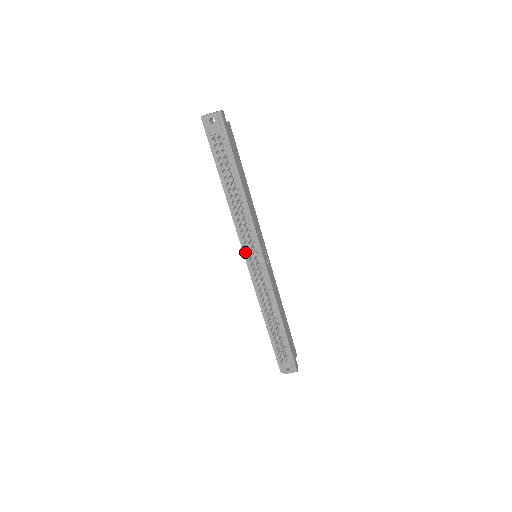
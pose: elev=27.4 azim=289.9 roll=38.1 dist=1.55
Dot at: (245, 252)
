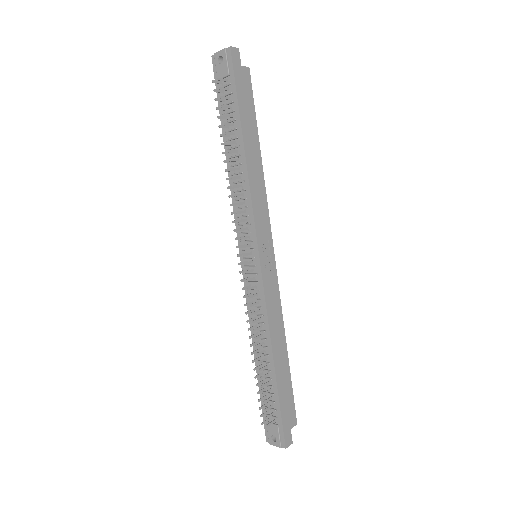
Dot at: occluded
